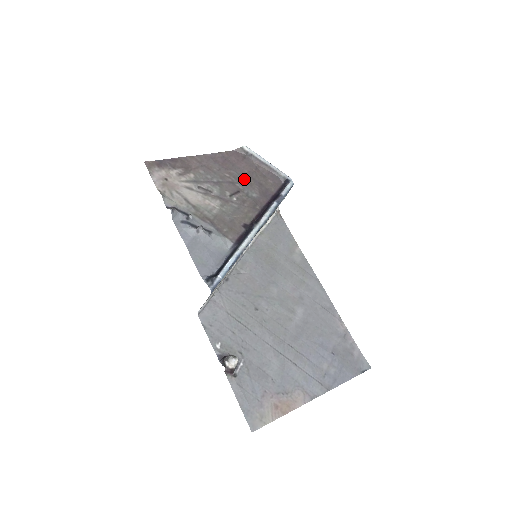
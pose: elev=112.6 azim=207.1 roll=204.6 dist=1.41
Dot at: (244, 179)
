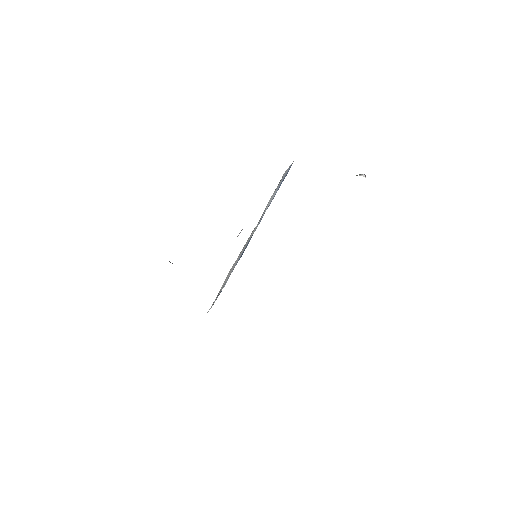
Dot at: occluded
